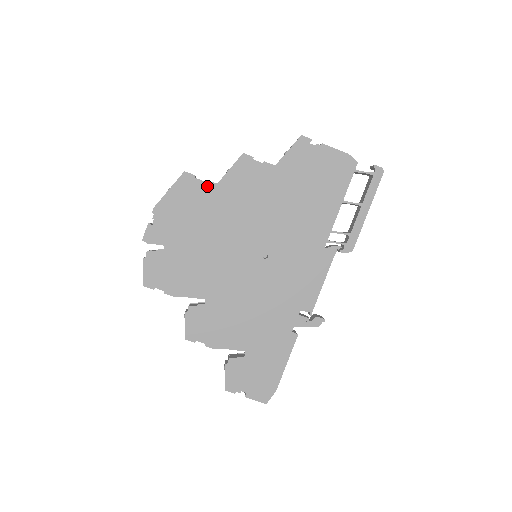
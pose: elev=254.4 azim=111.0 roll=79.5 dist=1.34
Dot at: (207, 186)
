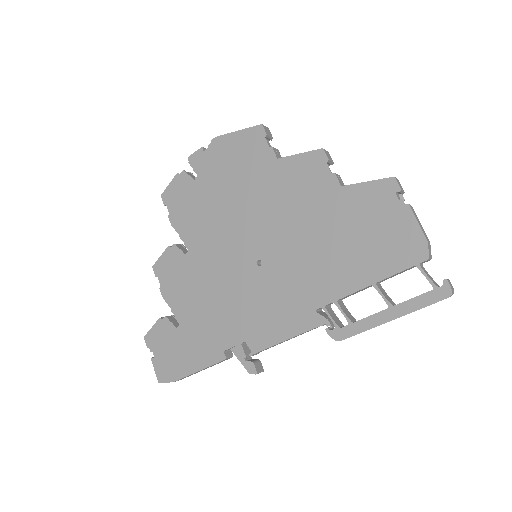
Dot at: (268, 153)
